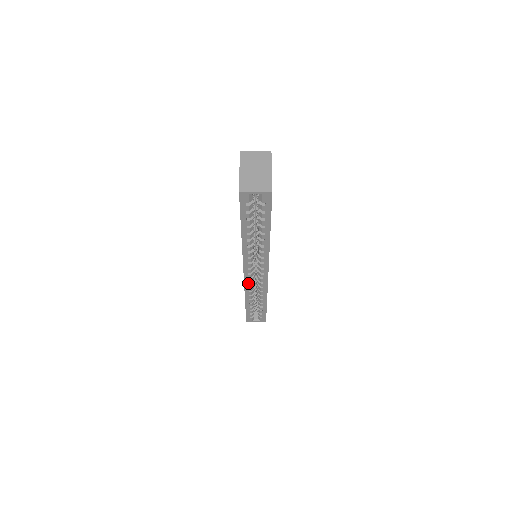
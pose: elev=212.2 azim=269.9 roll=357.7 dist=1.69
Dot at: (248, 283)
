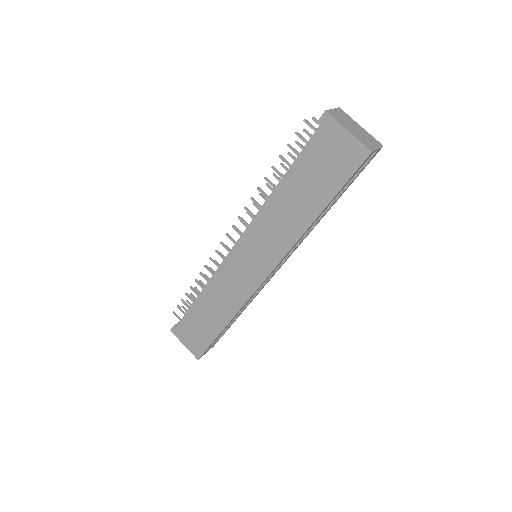
Dot at: occluded
